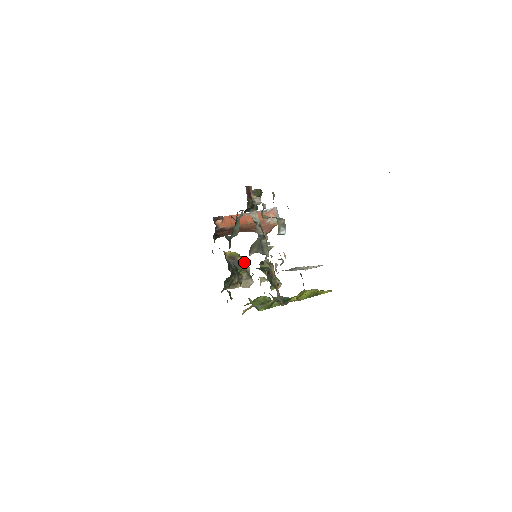
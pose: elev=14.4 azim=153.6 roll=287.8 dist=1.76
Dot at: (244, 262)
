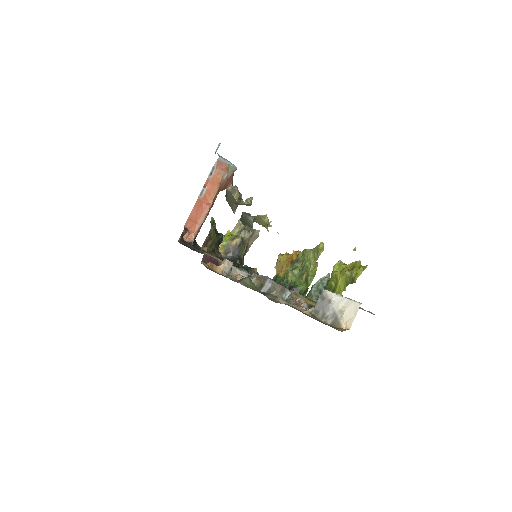
Dot at: (241, 241)
